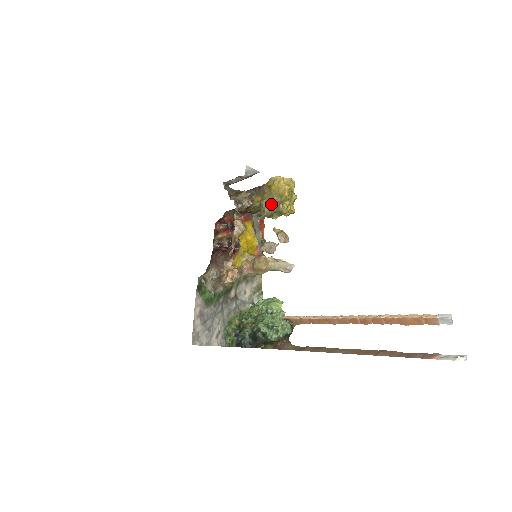
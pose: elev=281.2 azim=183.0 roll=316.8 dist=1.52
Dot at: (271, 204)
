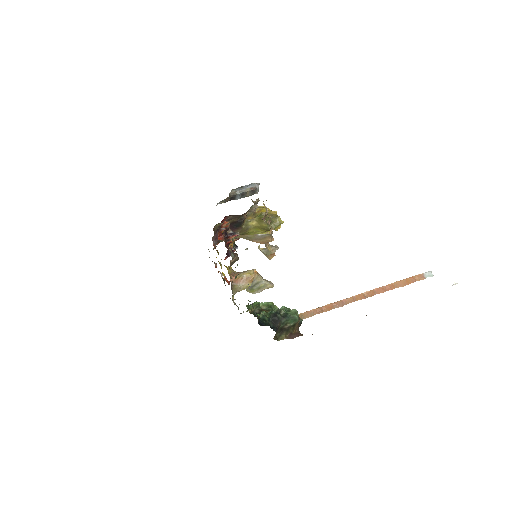
Dot at: occluded
